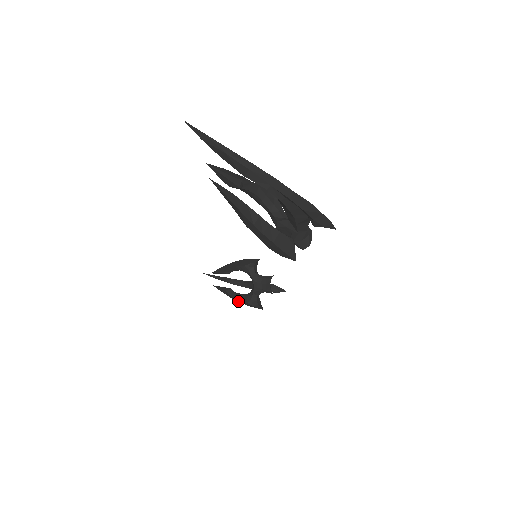
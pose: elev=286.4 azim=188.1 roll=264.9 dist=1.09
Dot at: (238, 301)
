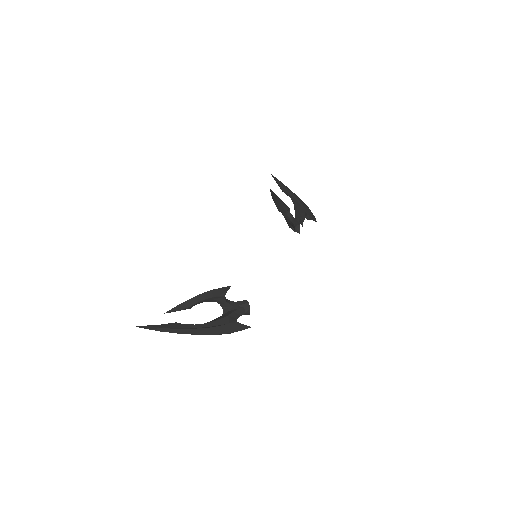
Dot at: occluded
